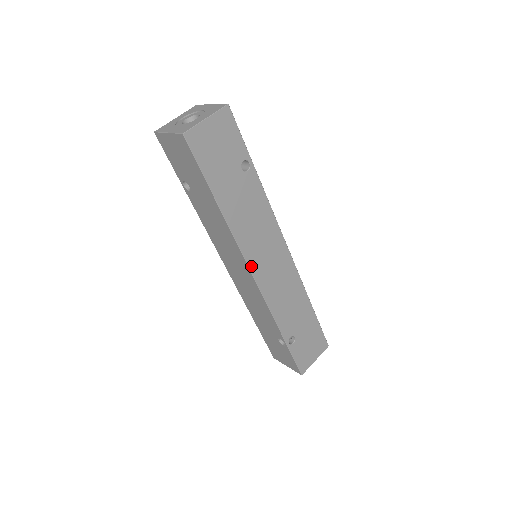
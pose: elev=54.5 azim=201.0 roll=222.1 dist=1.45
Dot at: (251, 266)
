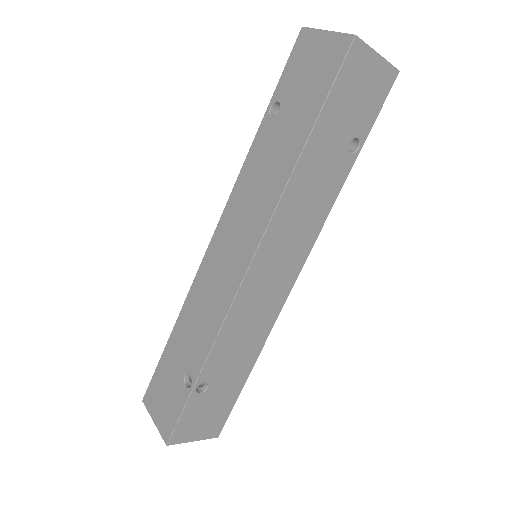
Dot at: (260, 251)
